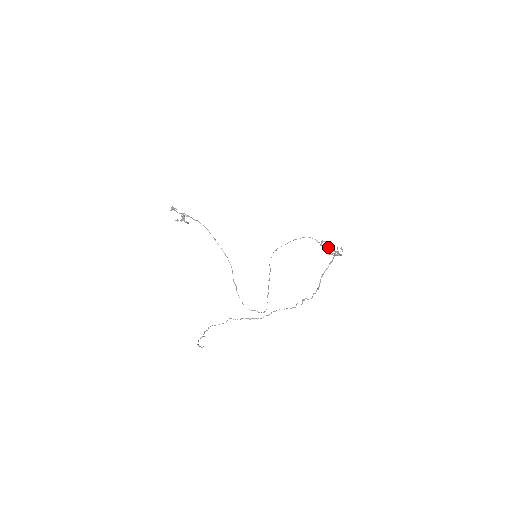
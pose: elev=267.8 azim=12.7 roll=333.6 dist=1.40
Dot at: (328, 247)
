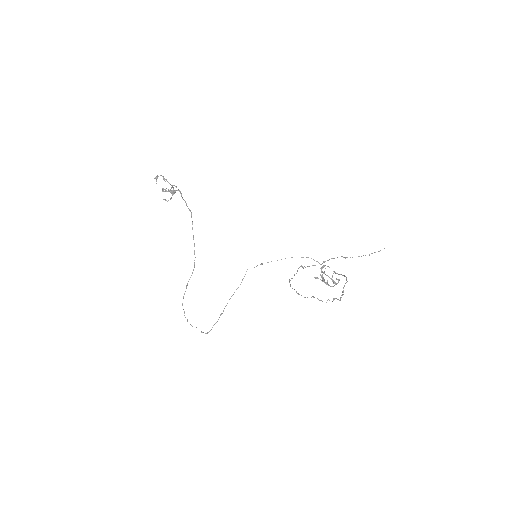
Dot at: (322, 275)
